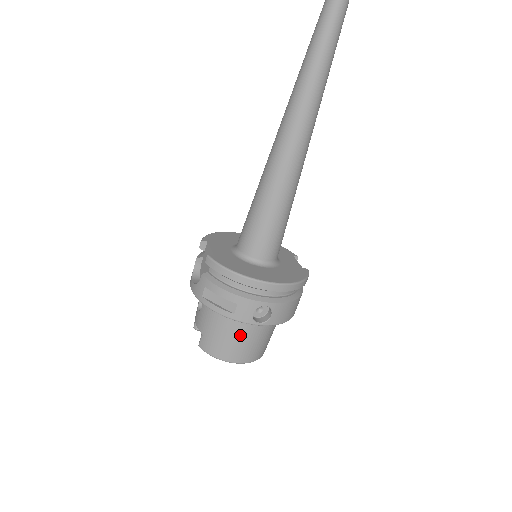
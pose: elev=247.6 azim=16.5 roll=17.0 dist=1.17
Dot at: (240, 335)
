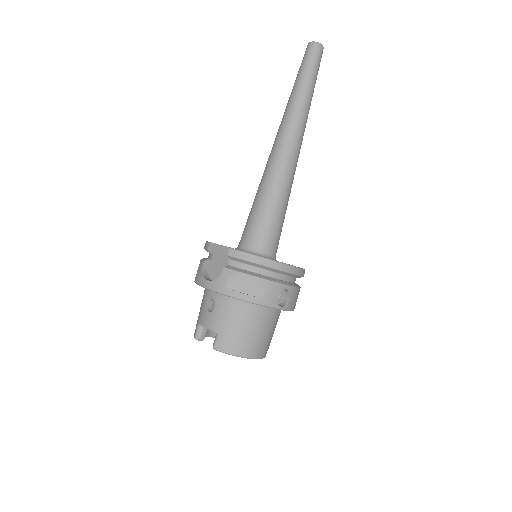
Dot at: (259, 326)
